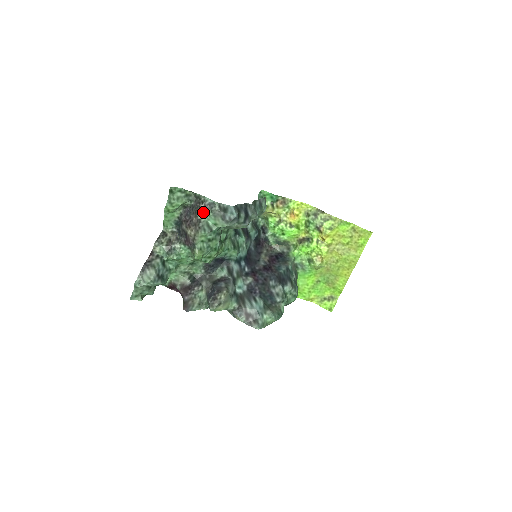
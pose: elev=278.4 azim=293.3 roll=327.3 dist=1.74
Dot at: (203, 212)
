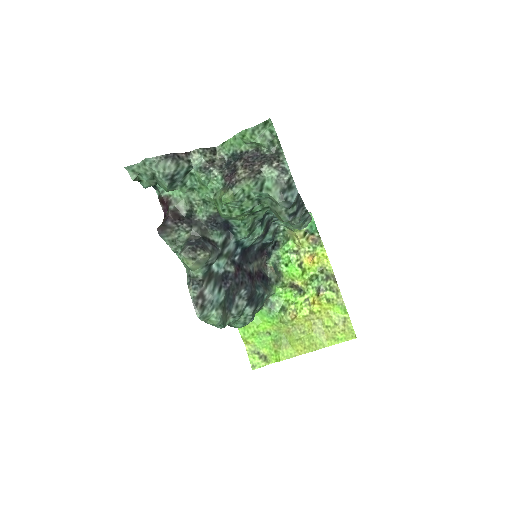
Dot at: (271, 169)
